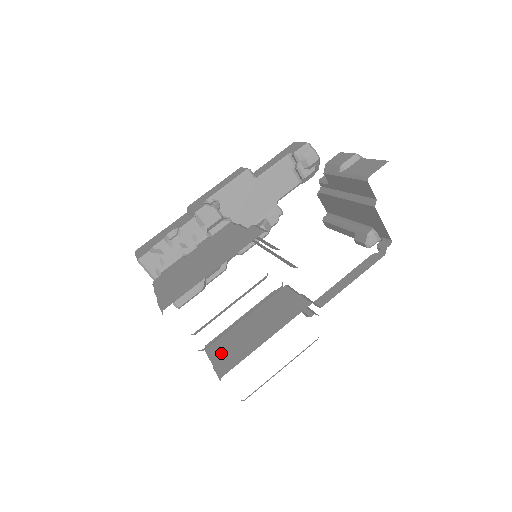
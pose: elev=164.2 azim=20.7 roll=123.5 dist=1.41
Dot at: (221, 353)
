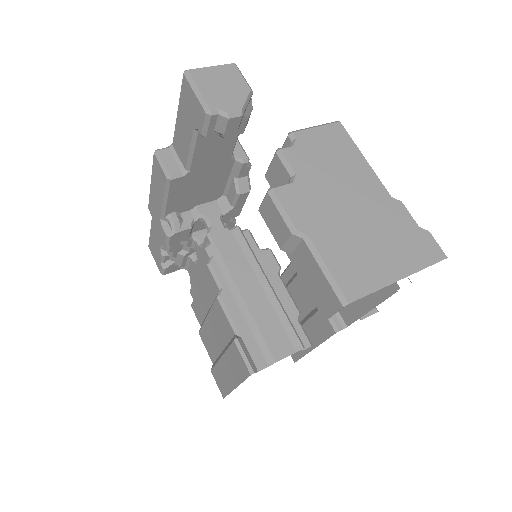
Dot at: occluded
